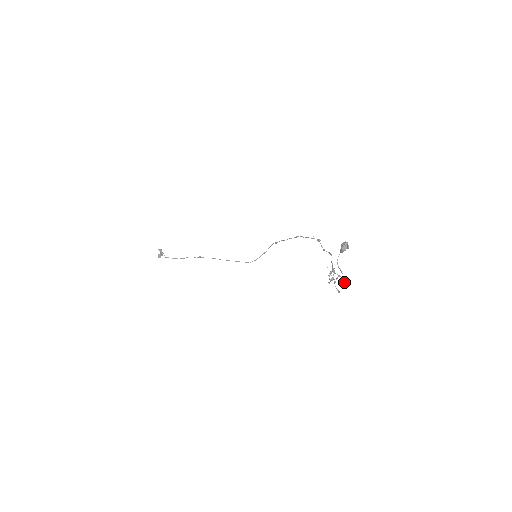
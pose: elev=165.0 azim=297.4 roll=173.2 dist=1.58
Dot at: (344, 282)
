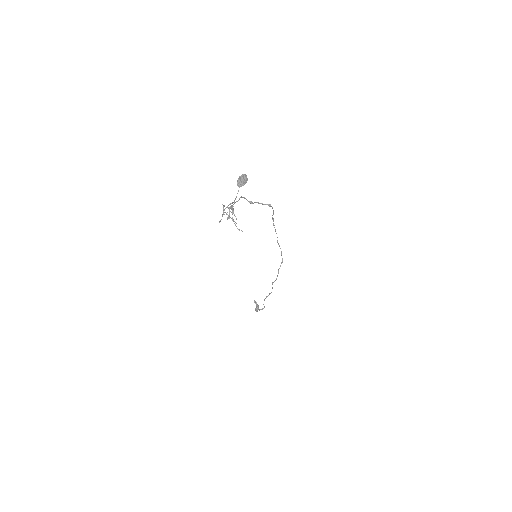
Dot at: (223, 209)
